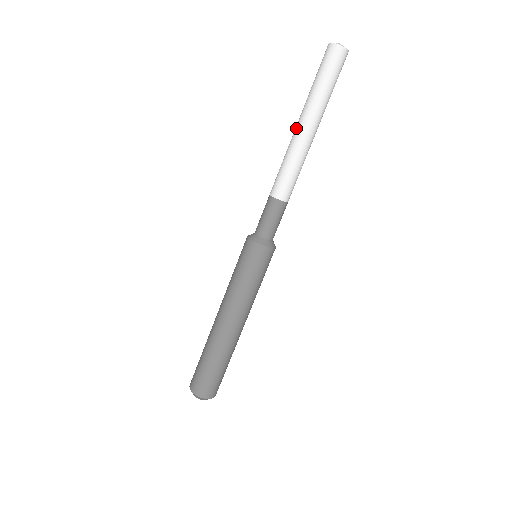
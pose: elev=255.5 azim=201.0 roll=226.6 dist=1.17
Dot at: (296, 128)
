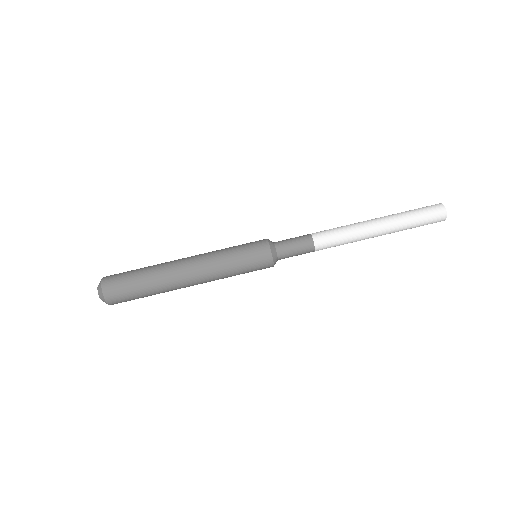
Dot at: occluded
